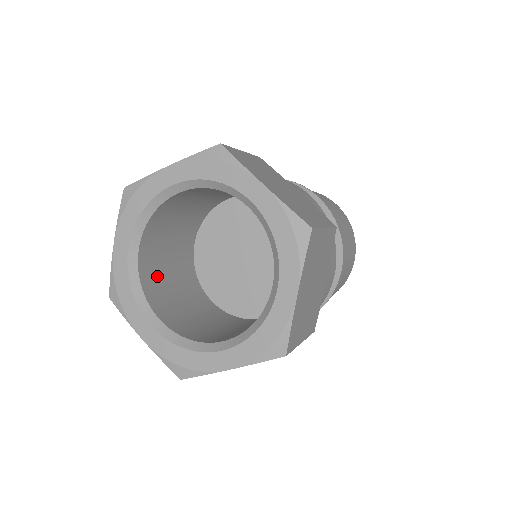
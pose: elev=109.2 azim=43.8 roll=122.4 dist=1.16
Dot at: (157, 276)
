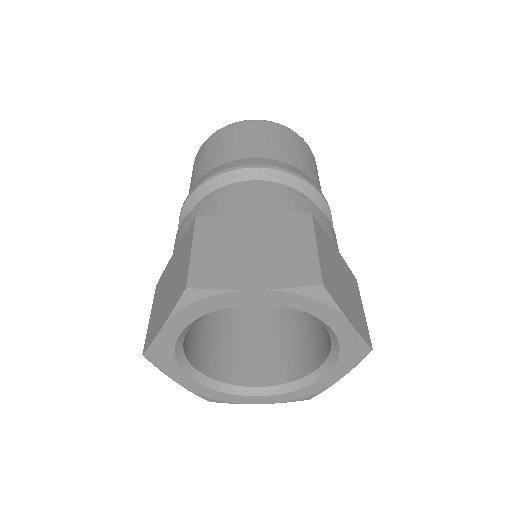
Dot at: (220, 358)
